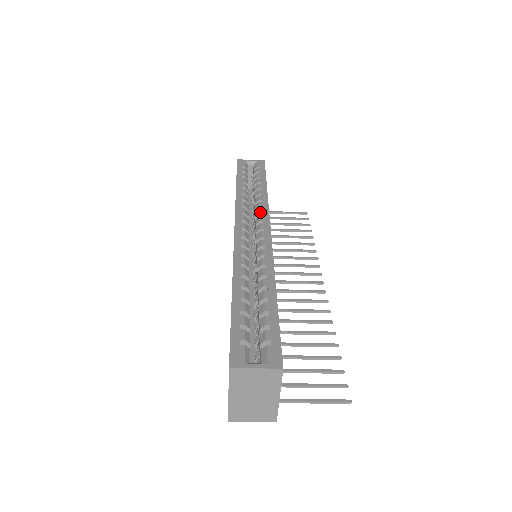
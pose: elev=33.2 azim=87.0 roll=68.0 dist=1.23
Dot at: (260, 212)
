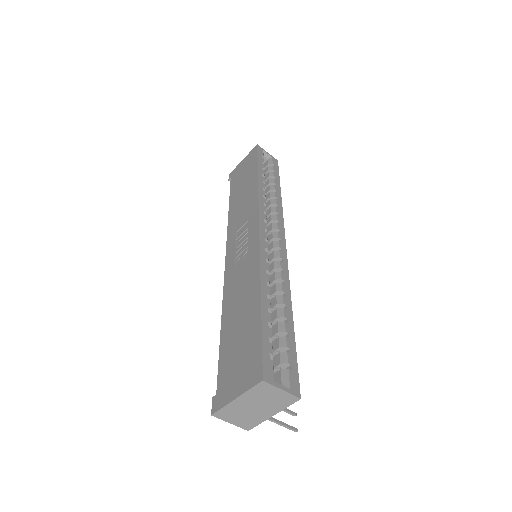
Dot at: (278, 219)
